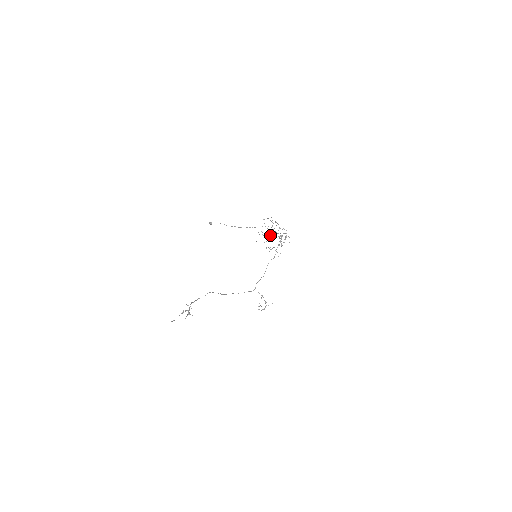
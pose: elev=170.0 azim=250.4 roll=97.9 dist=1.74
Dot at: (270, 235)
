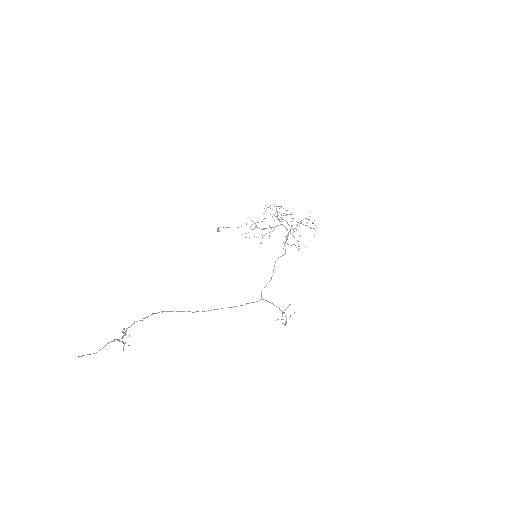
Dot at: (269, 225)
